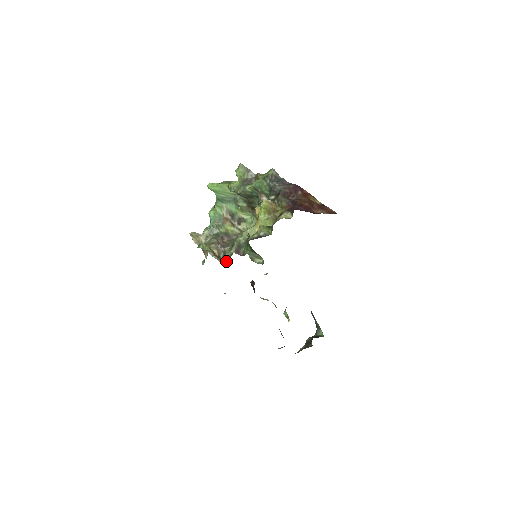
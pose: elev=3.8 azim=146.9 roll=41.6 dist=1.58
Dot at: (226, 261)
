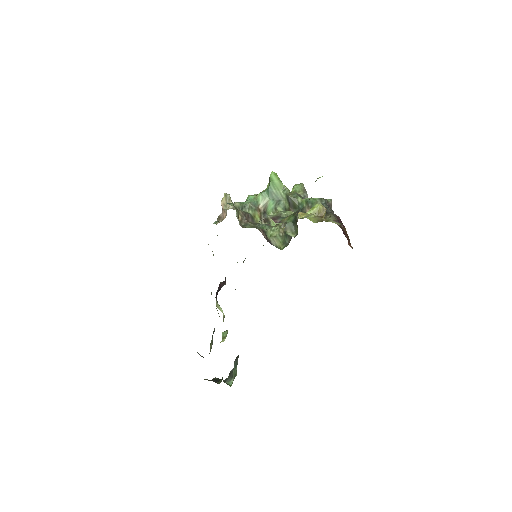
Dot at: occluded
